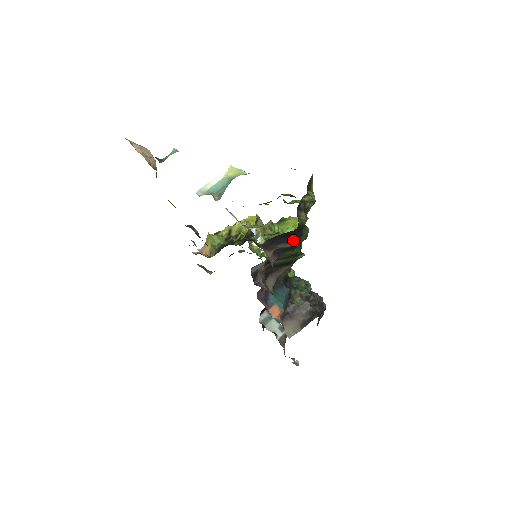
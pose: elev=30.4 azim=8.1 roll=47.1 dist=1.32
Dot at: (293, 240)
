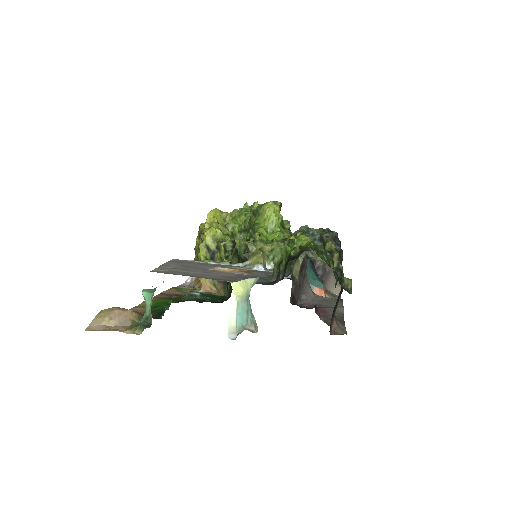
Dot at: (341, 292)
